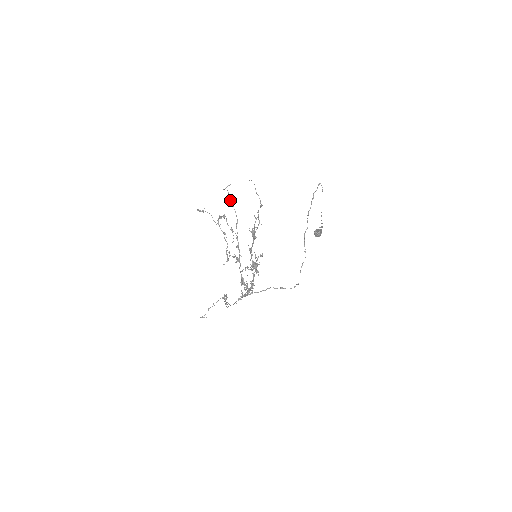
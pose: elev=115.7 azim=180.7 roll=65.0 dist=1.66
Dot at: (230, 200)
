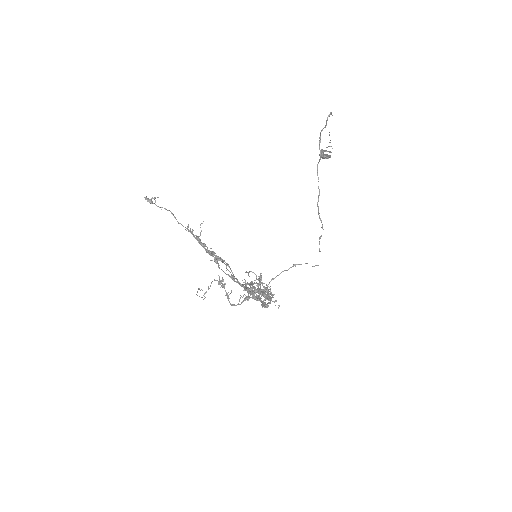
Dot at: (209, 252)
